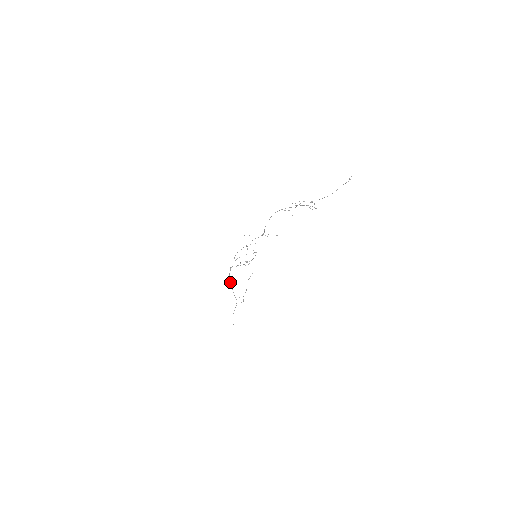
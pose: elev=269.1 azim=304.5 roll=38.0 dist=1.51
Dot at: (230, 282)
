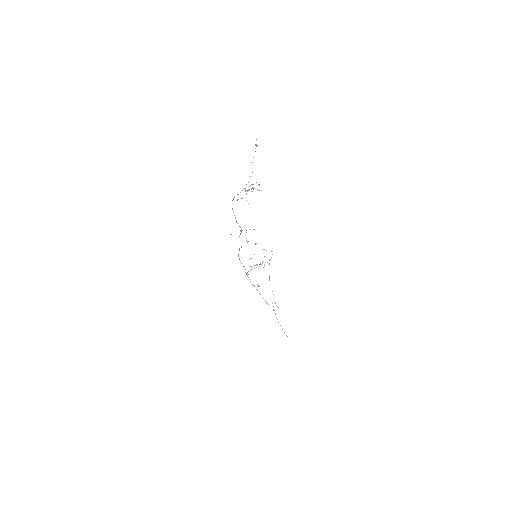
Dot at: occluded
